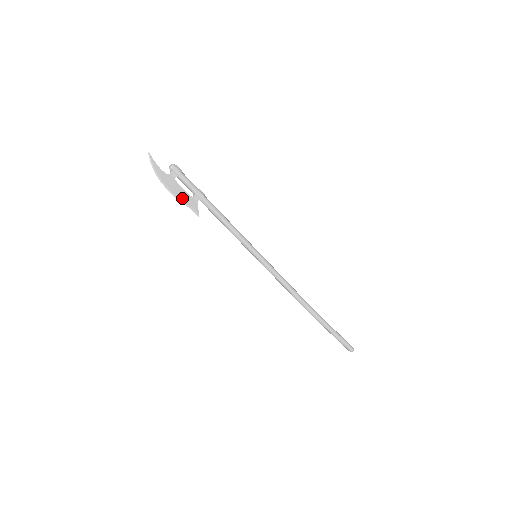
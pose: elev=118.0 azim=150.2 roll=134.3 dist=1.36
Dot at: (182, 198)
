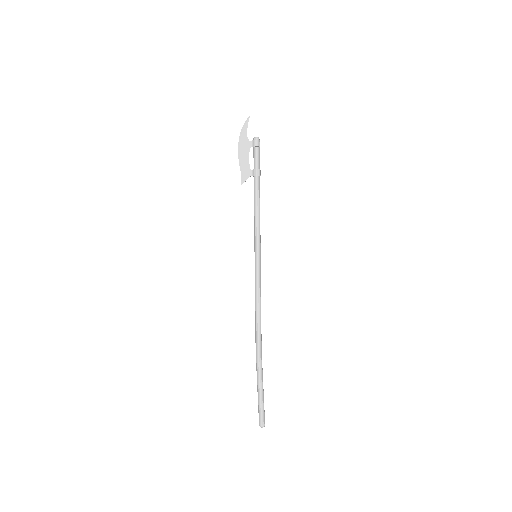
Dot at: (242, 163)
